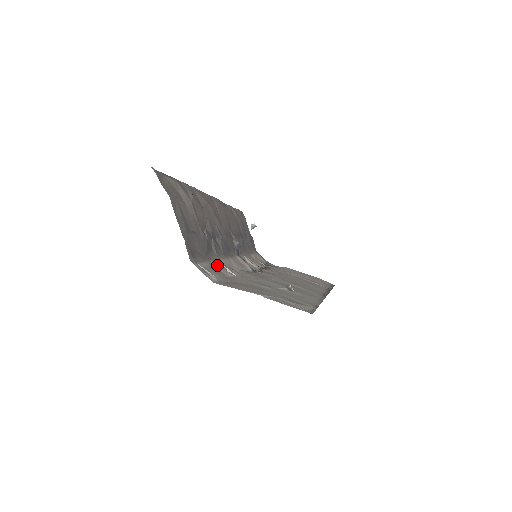
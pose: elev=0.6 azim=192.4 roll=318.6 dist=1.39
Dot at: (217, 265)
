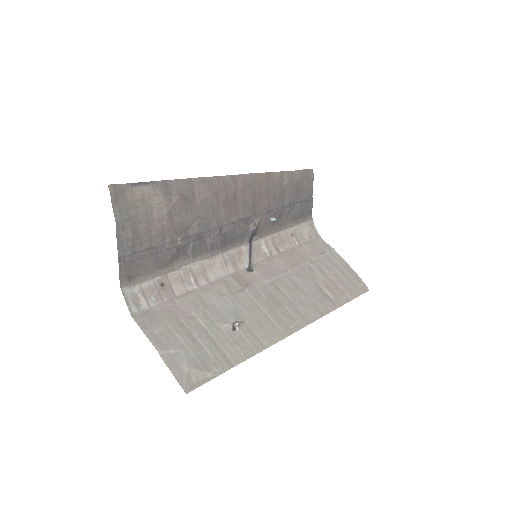
Dot at: (175, 277)
